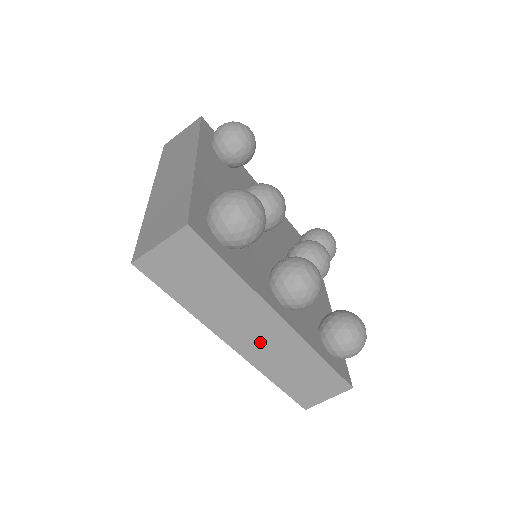
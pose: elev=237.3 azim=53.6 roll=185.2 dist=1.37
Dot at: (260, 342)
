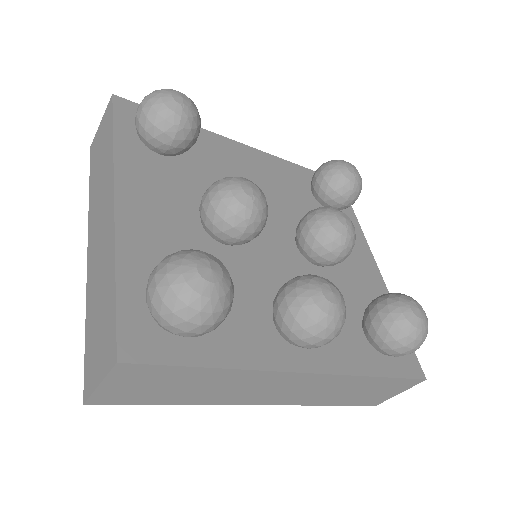
Dot at: (290, 392)
